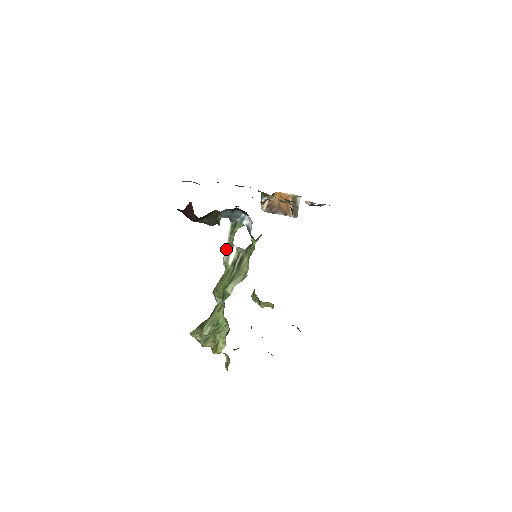
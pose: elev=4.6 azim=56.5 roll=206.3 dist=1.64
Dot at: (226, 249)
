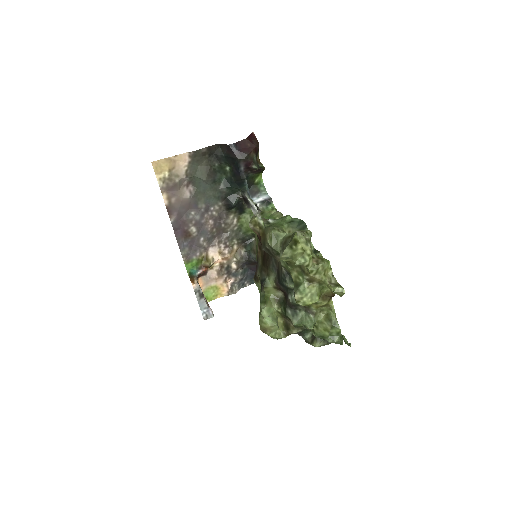
Dot at: occluded
